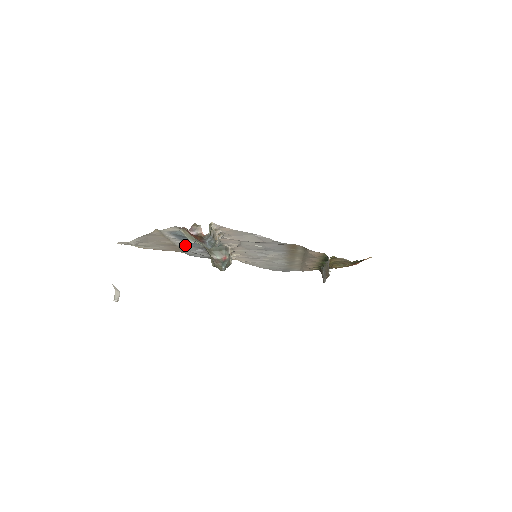
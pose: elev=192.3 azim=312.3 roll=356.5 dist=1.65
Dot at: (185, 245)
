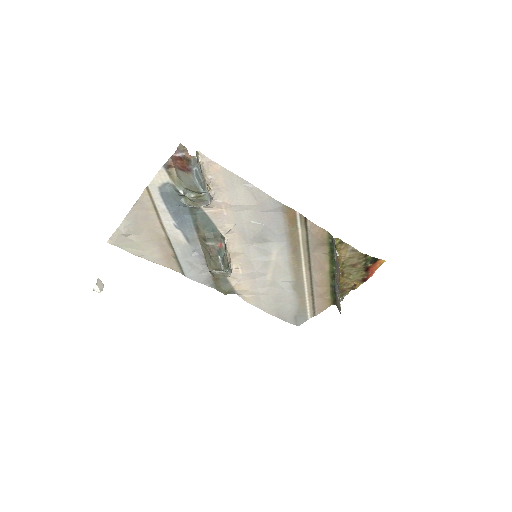
Dot at: (178, 236)
